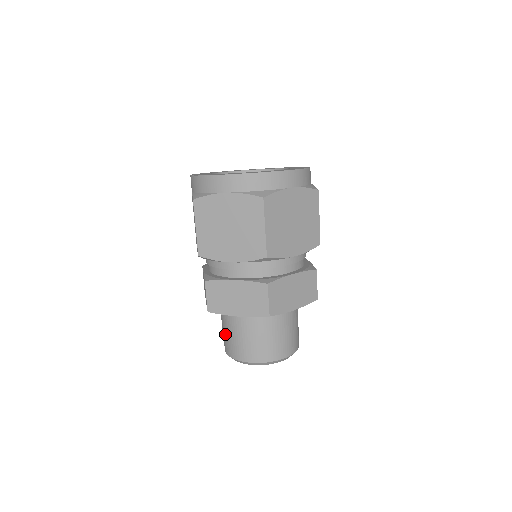
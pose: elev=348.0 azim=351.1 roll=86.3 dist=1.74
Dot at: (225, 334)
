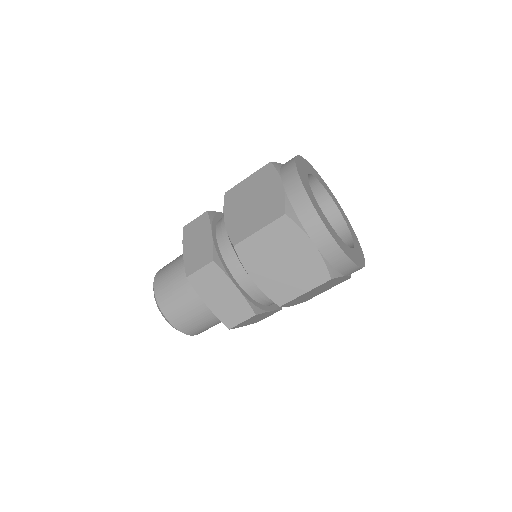
Dot at: (172, 284)
